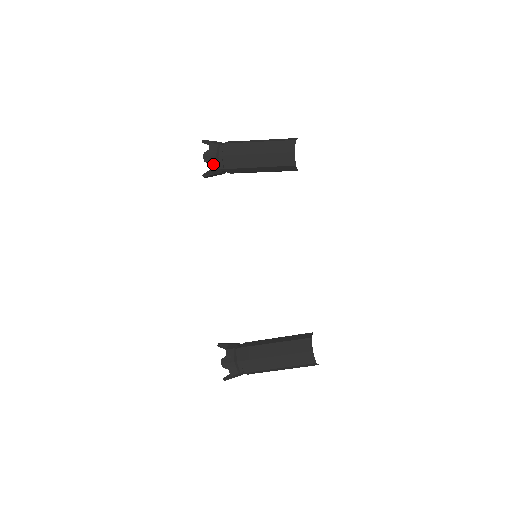
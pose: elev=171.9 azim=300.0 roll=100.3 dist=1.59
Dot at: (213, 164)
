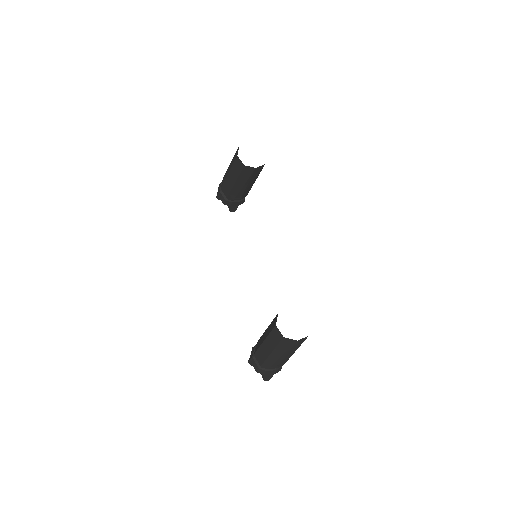
Dot at: (222, 199)
